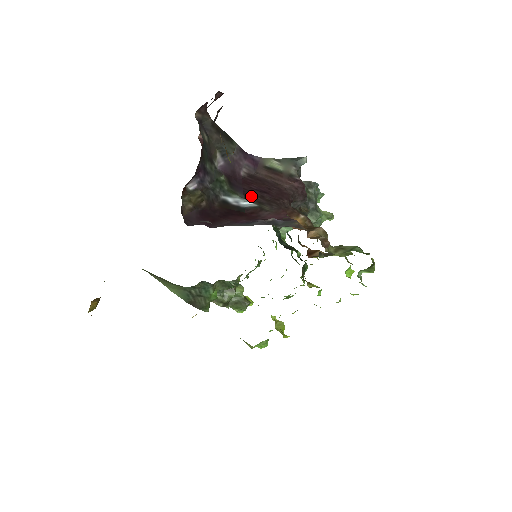
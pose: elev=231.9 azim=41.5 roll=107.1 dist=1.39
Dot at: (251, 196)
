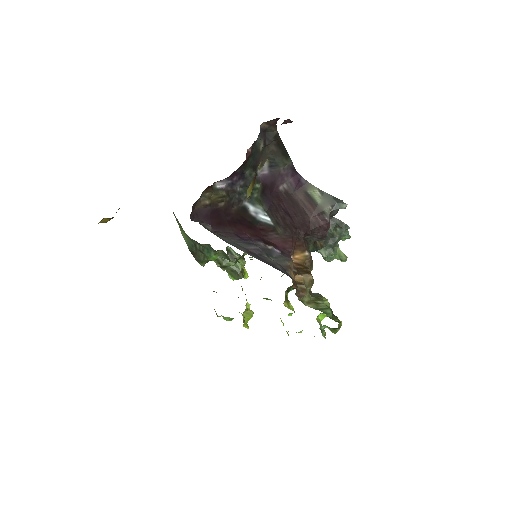
Dot at: (274, 213)
